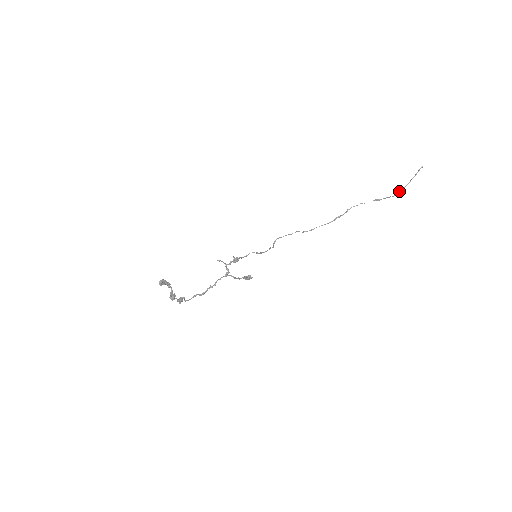
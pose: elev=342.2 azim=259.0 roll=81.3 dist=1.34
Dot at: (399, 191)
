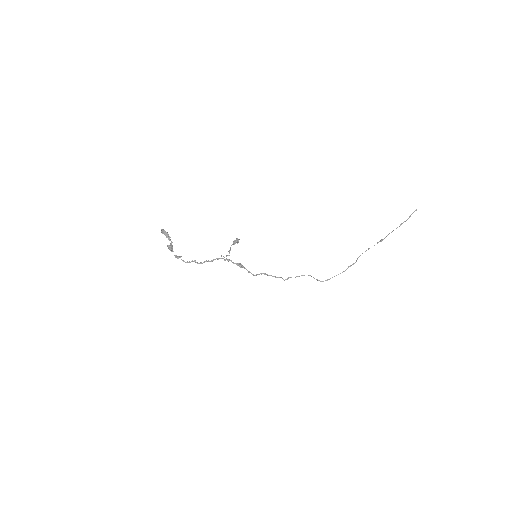
Dot at: (397, 227)
